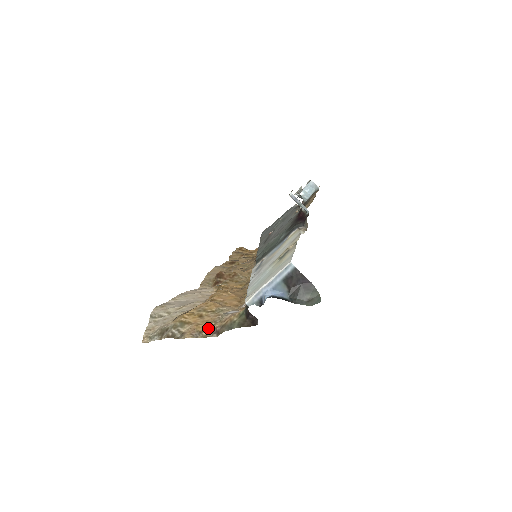
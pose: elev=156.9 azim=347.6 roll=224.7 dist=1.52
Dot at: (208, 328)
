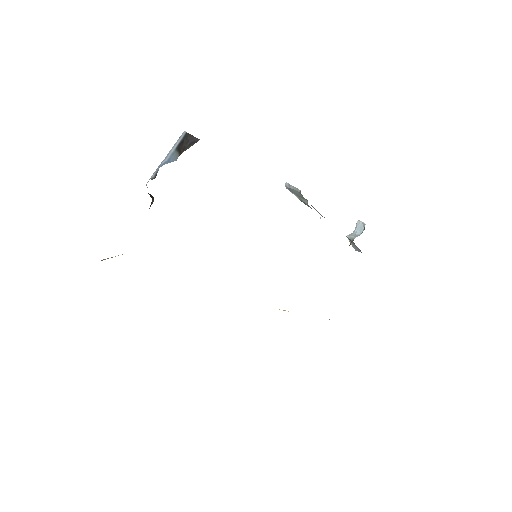
Dot at: occluded
